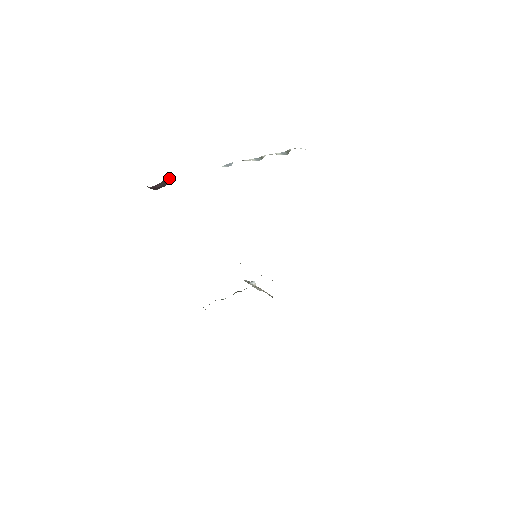
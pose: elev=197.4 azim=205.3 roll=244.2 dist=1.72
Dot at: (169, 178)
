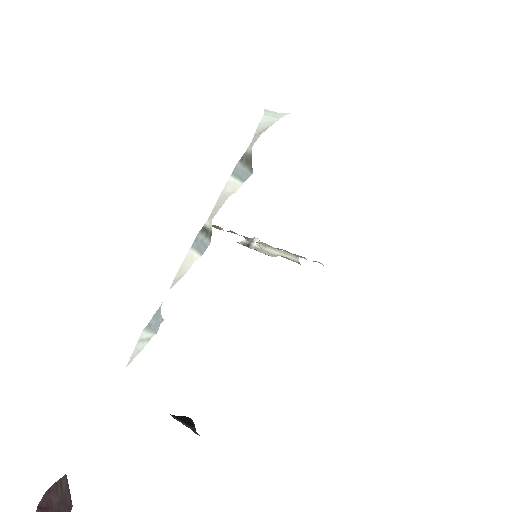
Dot at: (63, 480)
